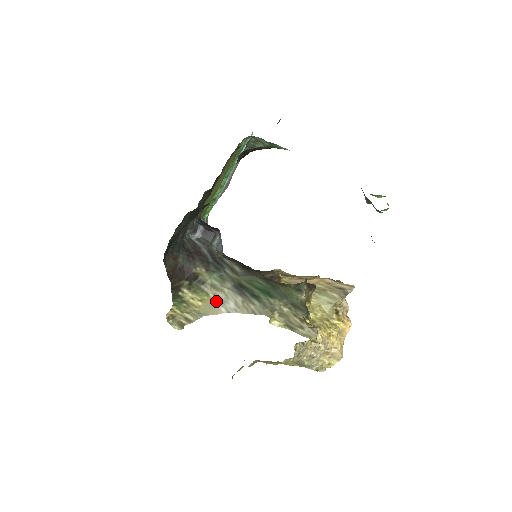
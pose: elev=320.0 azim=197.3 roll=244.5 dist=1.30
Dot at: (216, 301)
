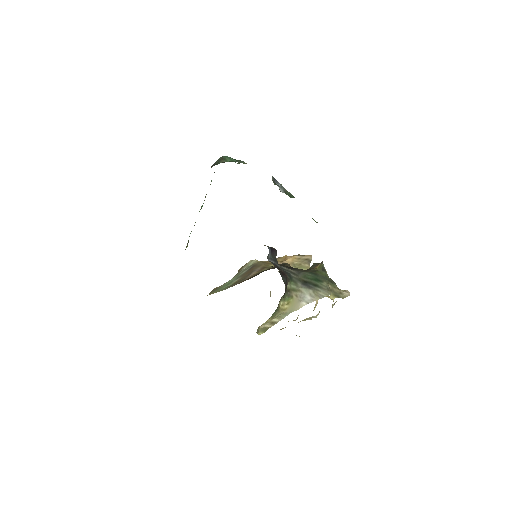
Dot at: (298, 299)
